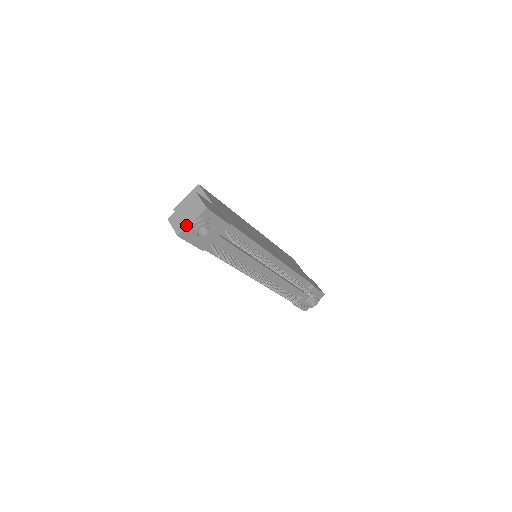
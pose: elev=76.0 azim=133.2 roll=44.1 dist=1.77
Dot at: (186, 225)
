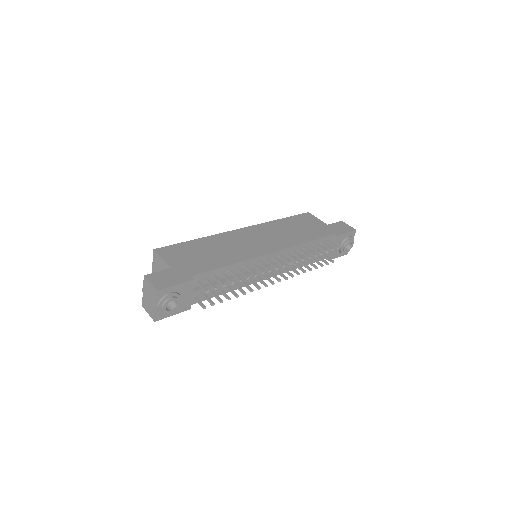
Dot at: (154, 310)
